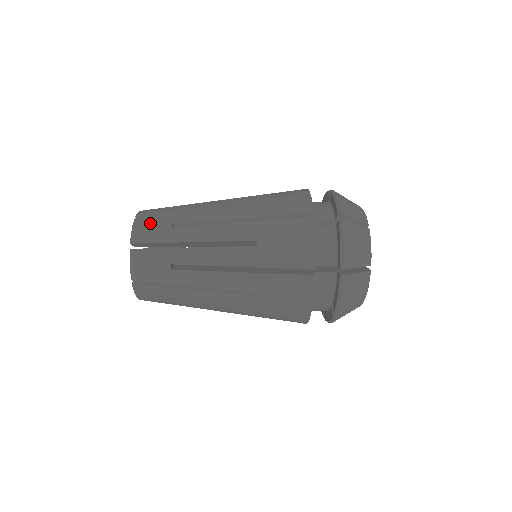
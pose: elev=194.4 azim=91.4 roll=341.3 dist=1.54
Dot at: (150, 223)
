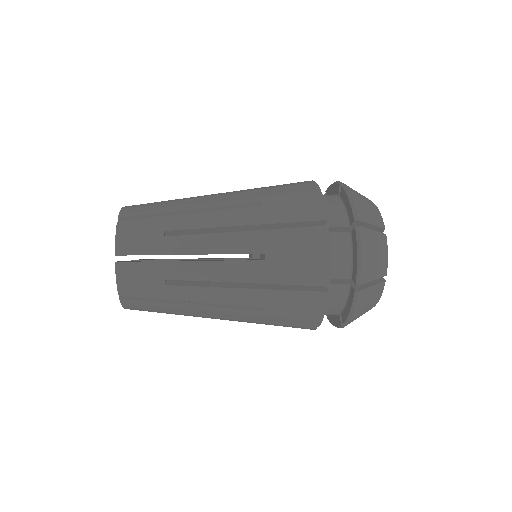
Dot at: (137, 275)
